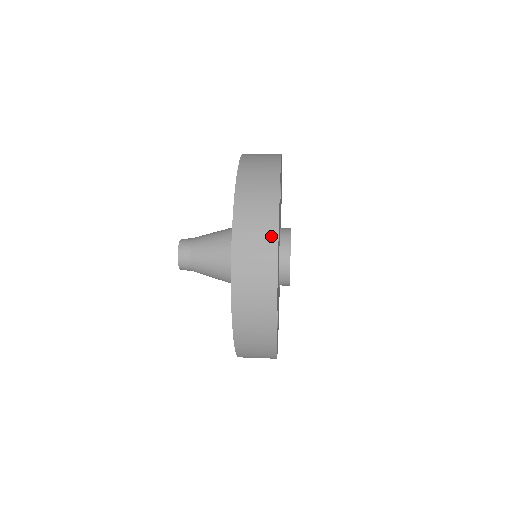
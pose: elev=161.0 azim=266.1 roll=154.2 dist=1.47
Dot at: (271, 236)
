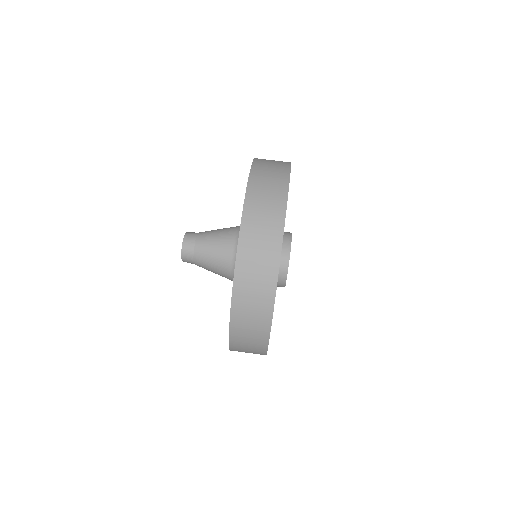
Dot at: (264, 333)
